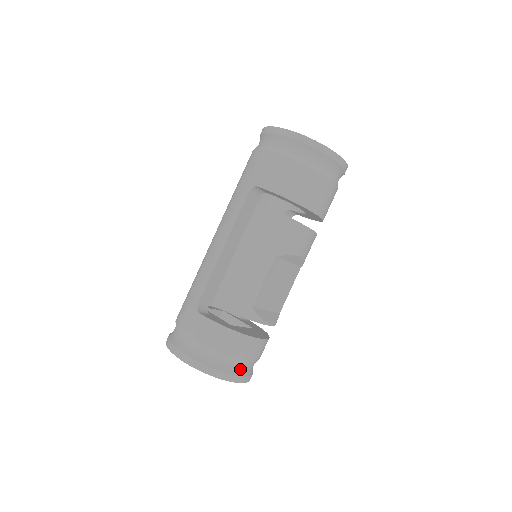
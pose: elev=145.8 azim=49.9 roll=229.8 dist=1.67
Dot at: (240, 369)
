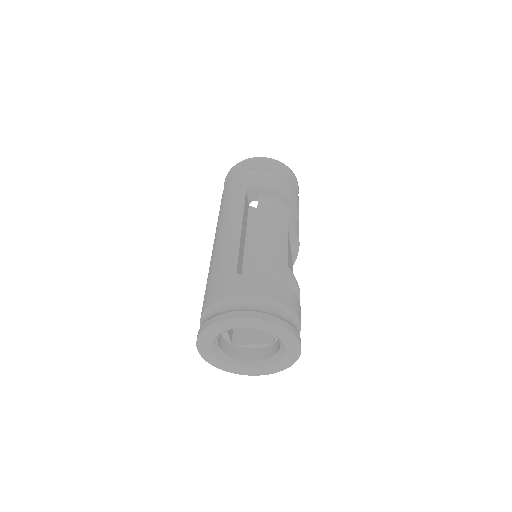
Dot at: occluded
